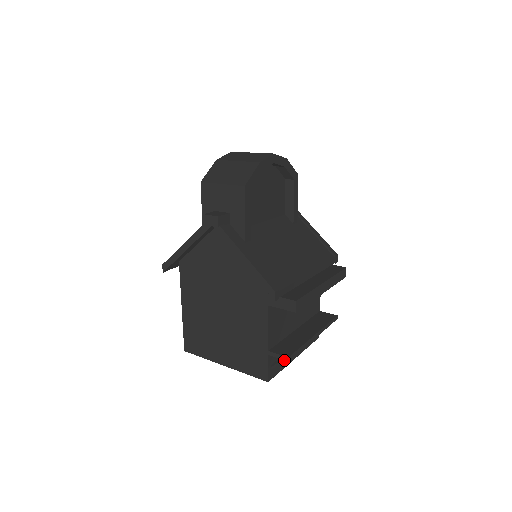
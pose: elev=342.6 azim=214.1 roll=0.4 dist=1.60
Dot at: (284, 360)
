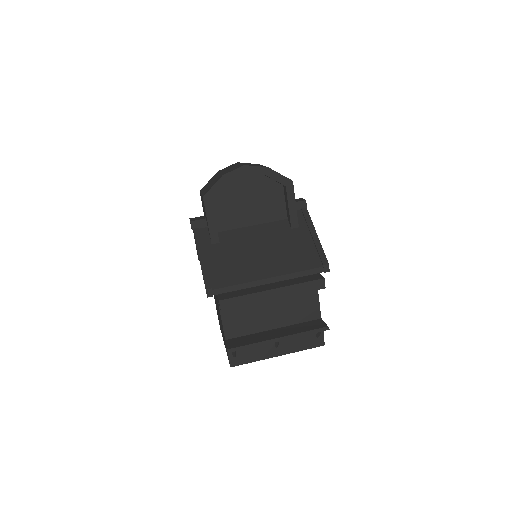
Dot at: occluded
